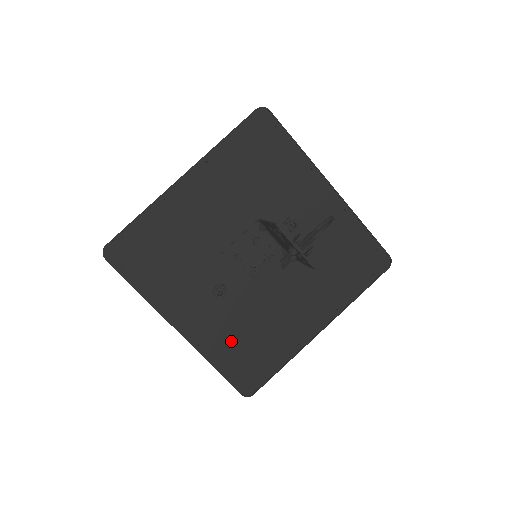
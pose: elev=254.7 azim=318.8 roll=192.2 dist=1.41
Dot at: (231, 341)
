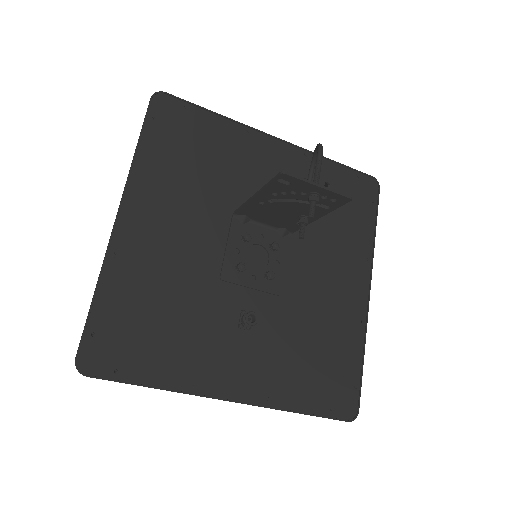
Dot at: (296, 369)
